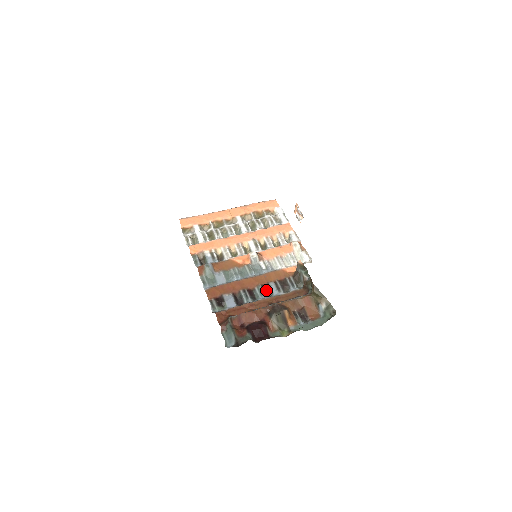
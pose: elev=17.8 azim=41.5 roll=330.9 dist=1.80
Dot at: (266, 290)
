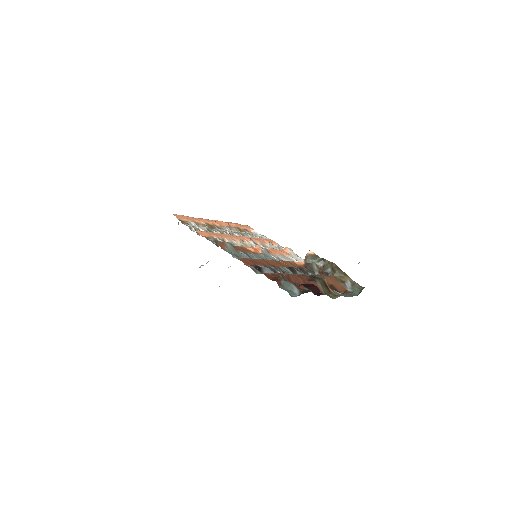
Dot at: (291, 270)
